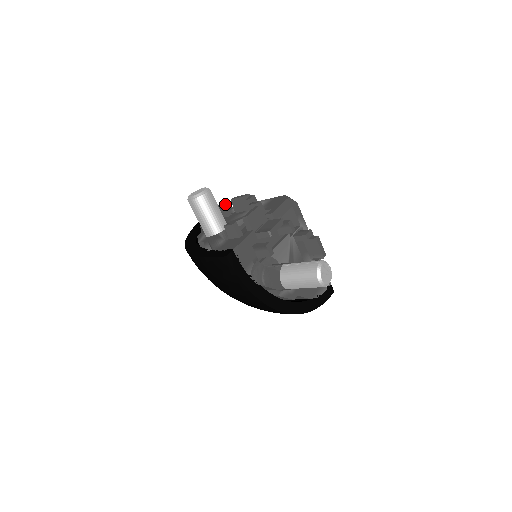
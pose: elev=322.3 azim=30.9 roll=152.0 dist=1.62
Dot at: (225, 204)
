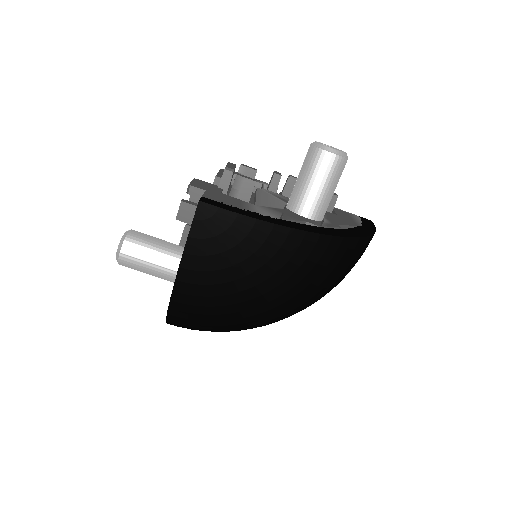
Dot at: occluded
